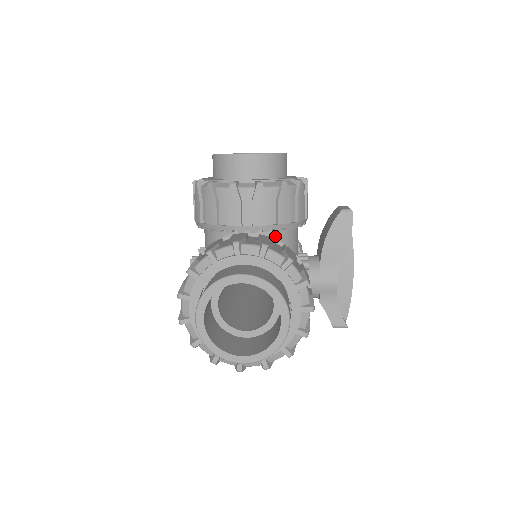
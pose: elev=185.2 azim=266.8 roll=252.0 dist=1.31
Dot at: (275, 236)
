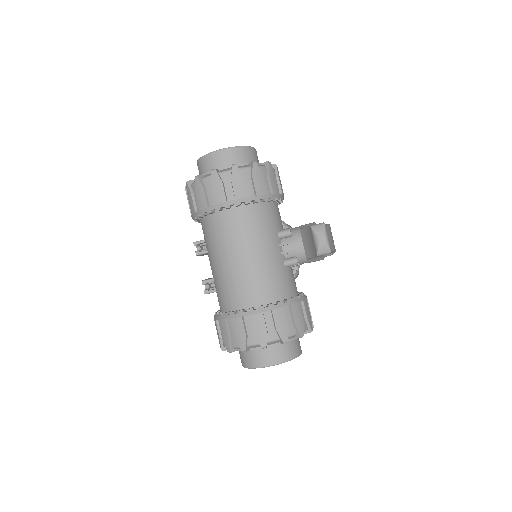
Dot at: occluded
